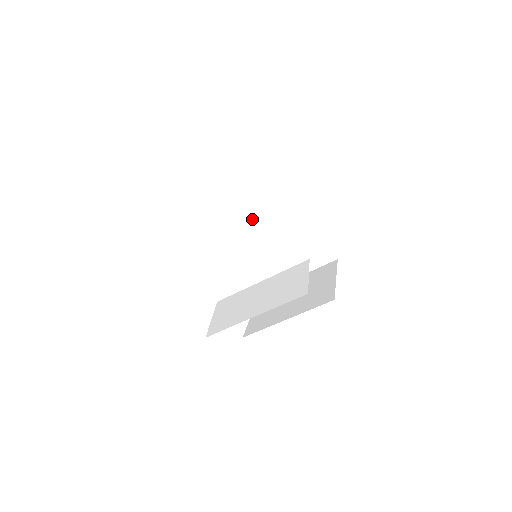
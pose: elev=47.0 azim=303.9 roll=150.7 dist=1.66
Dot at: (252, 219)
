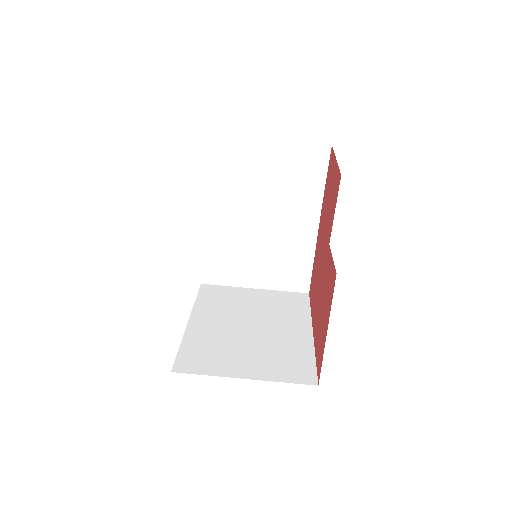
Dot at: (244, 311)
